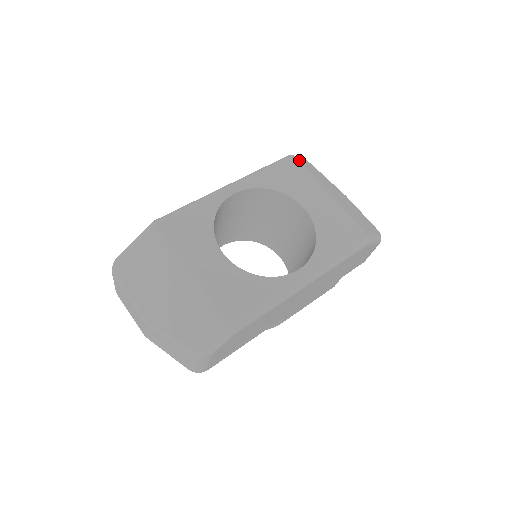
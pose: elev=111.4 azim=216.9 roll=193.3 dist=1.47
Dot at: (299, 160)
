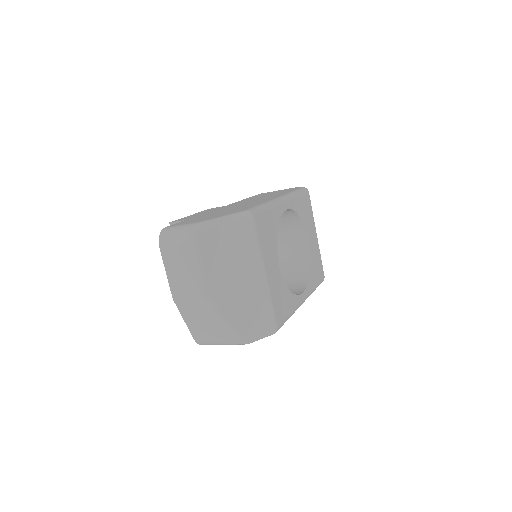
Dot at: occluded
